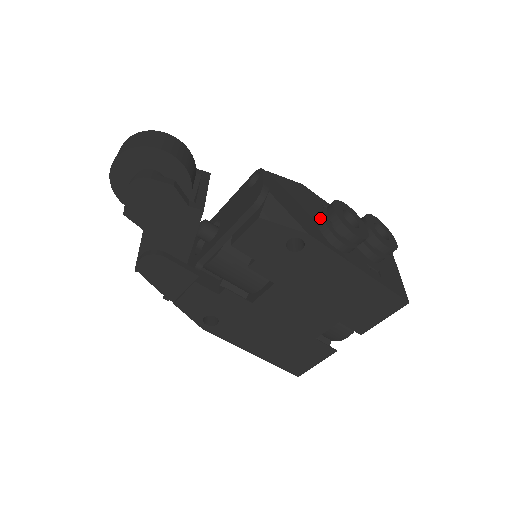
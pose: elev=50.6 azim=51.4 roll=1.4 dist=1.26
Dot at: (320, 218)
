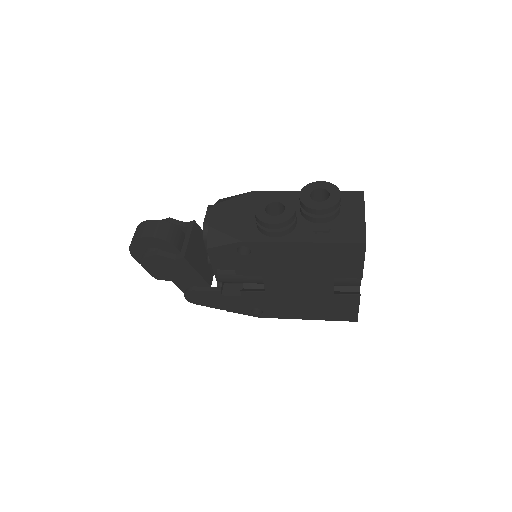
Dot at: occluded
